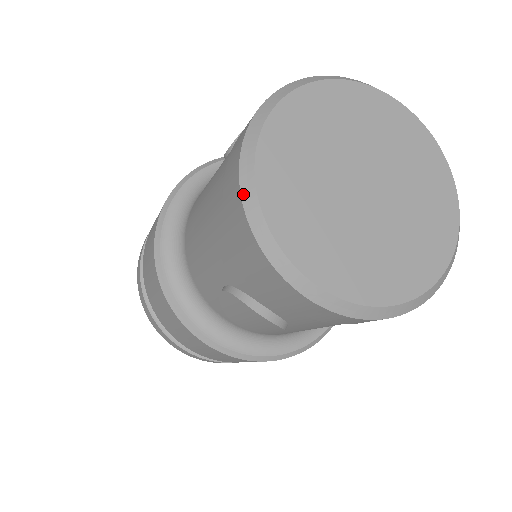
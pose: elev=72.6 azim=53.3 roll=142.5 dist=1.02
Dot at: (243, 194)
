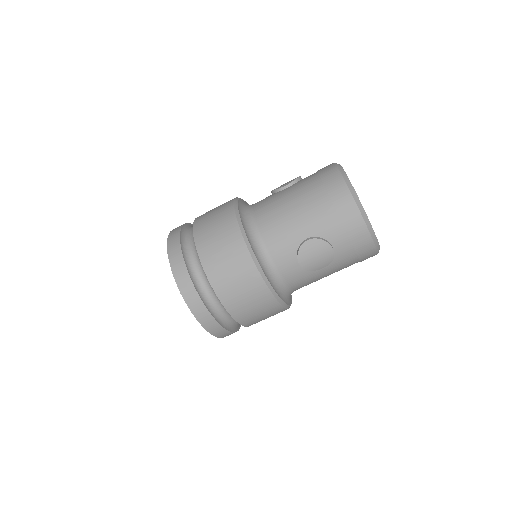
Dot at: (349, 188)
